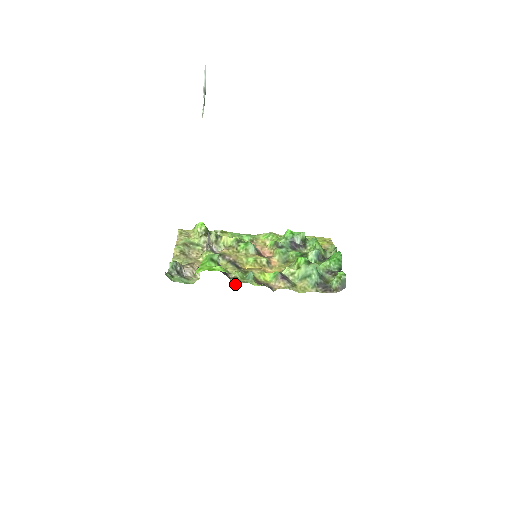
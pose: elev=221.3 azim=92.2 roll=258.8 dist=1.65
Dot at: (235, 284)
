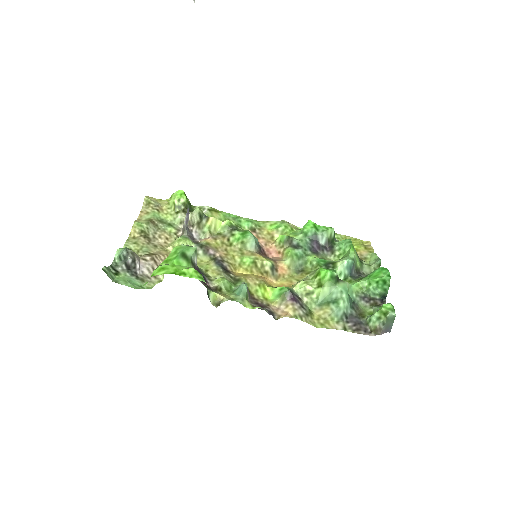
Dot at: (216, 300)
